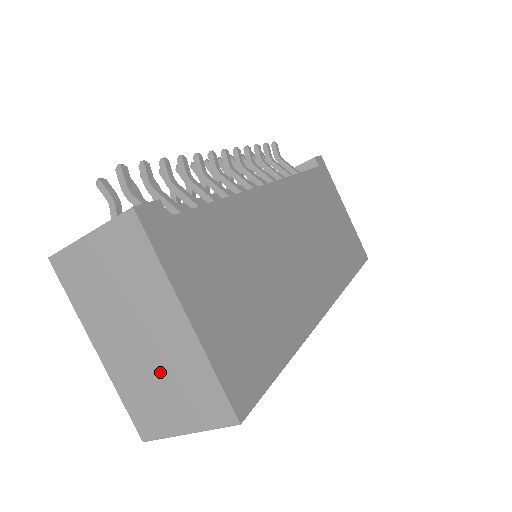
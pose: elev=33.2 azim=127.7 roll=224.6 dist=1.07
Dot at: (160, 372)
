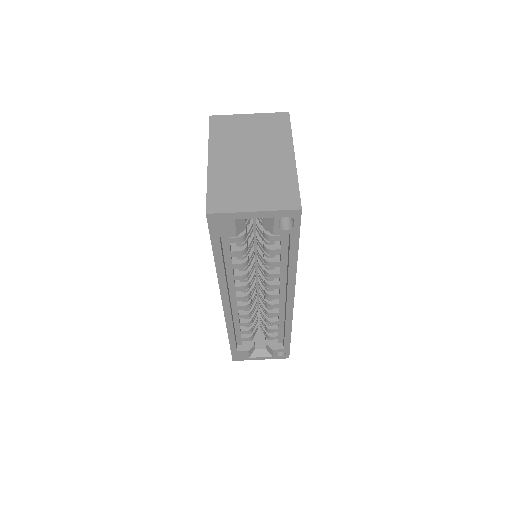
Dot at: (255, 177)
